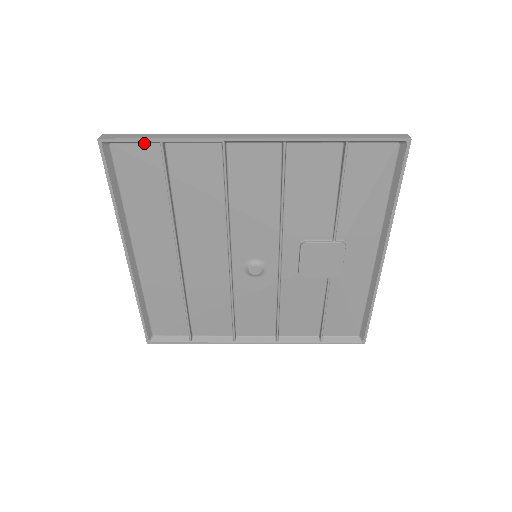
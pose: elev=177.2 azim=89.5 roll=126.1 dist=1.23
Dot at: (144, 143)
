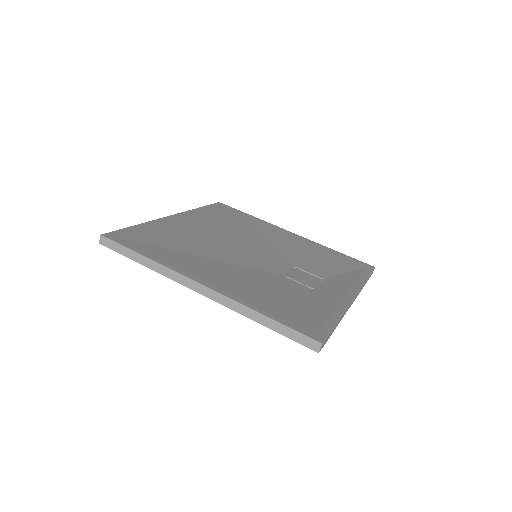
Dot at: occluded
